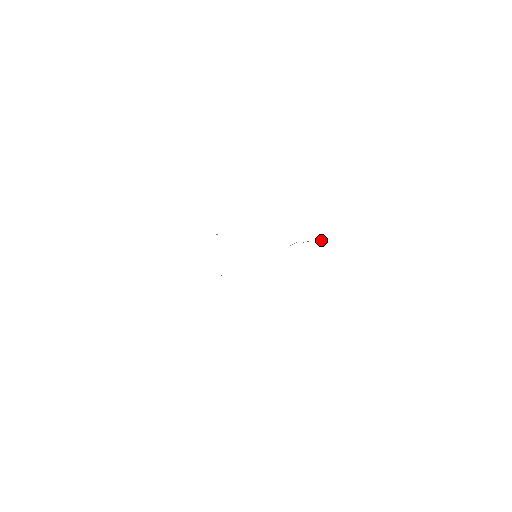
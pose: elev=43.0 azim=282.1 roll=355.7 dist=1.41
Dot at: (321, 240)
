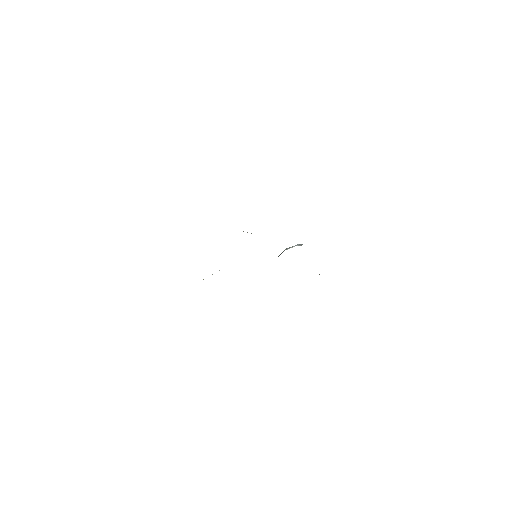
Dot at: occluded
